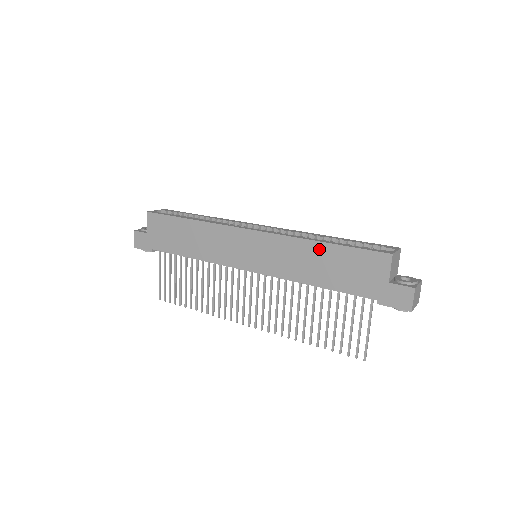
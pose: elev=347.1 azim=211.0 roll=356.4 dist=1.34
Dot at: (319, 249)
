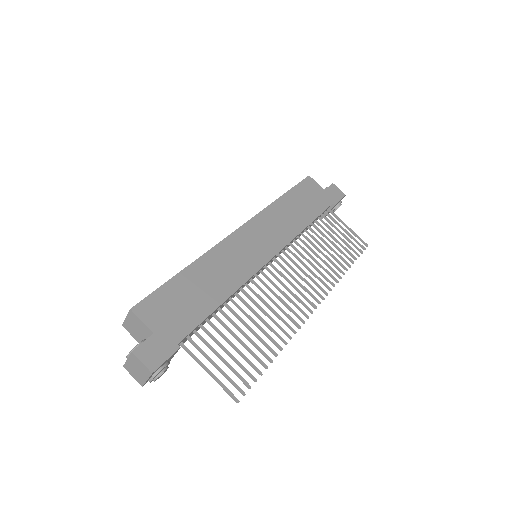
Dot at: (284, 202)
